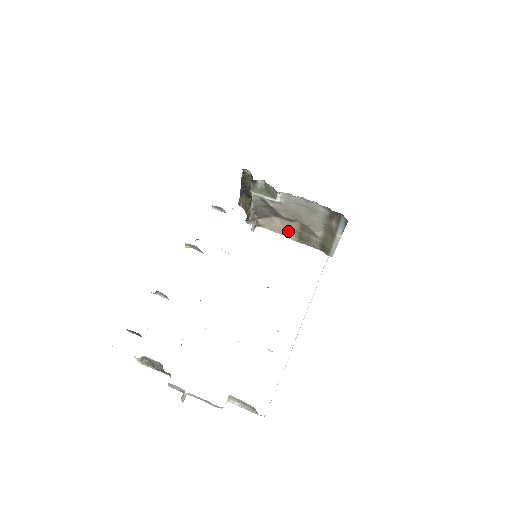
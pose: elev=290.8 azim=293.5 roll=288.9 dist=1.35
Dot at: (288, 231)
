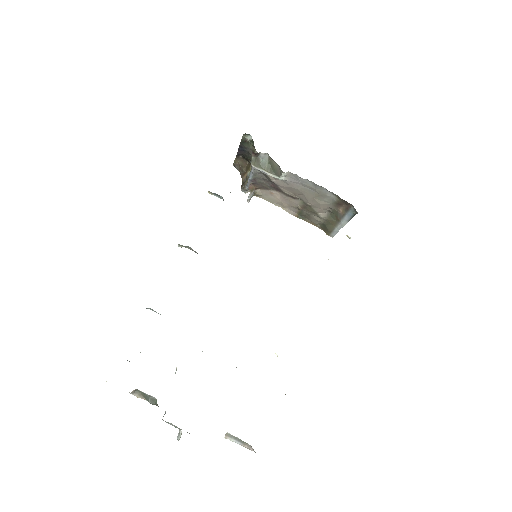
Dot at: (288, 205)
